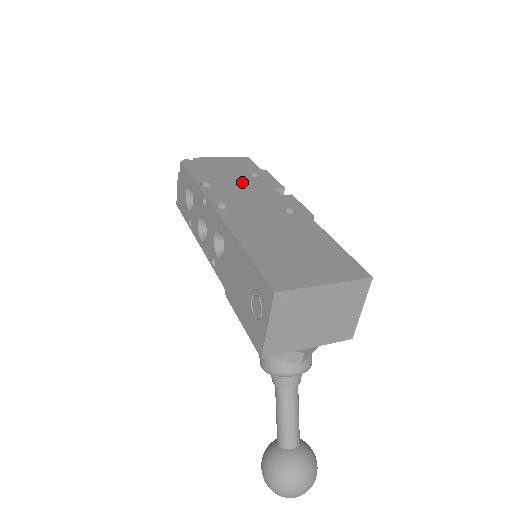
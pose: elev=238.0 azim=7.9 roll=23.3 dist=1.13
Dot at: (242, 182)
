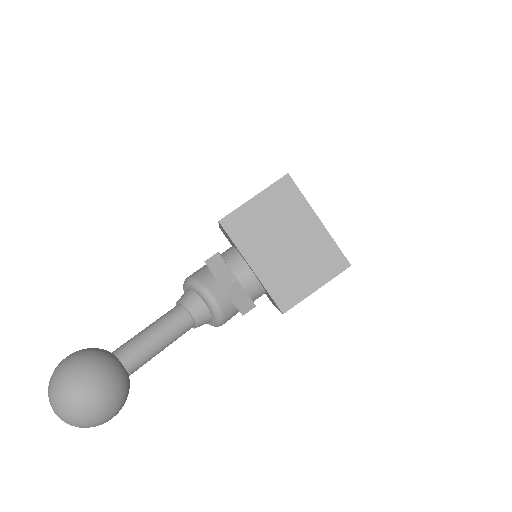
Dot at: occluded
